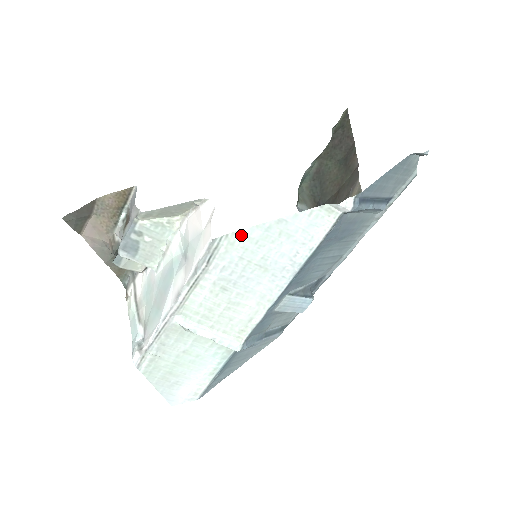
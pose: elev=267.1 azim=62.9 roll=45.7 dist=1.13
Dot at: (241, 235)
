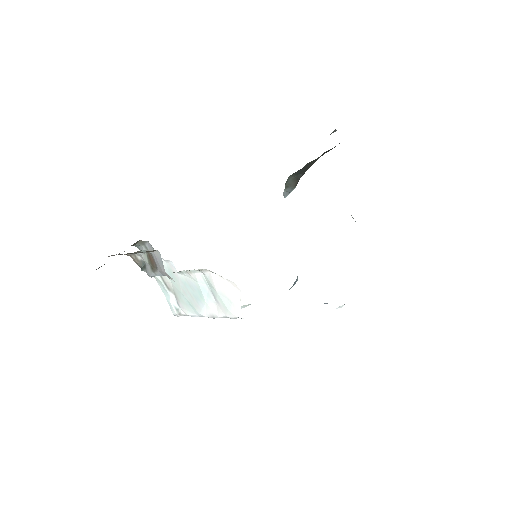
Dot at: occluded
